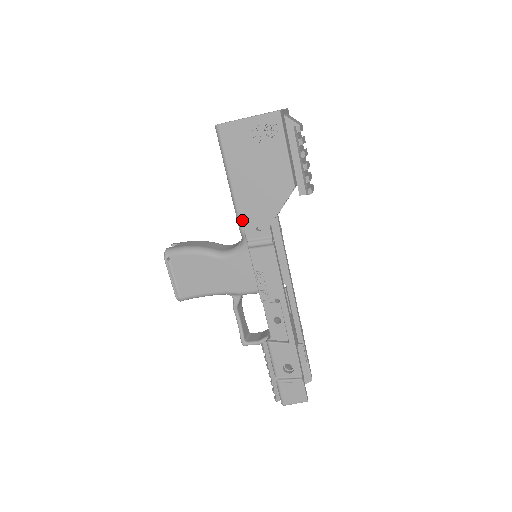
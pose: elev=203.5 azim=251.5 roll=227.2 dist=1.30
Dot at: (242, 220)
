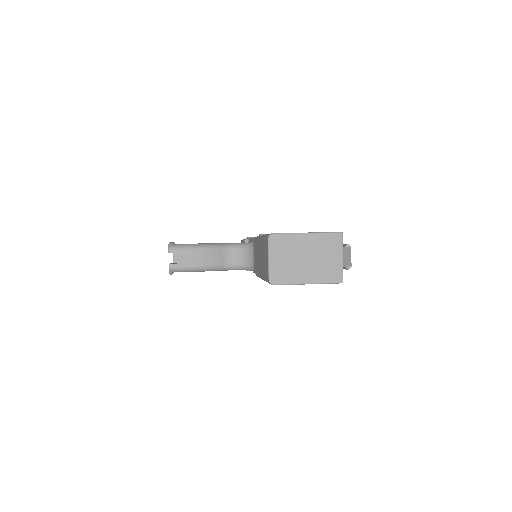
Dot at: occluded
